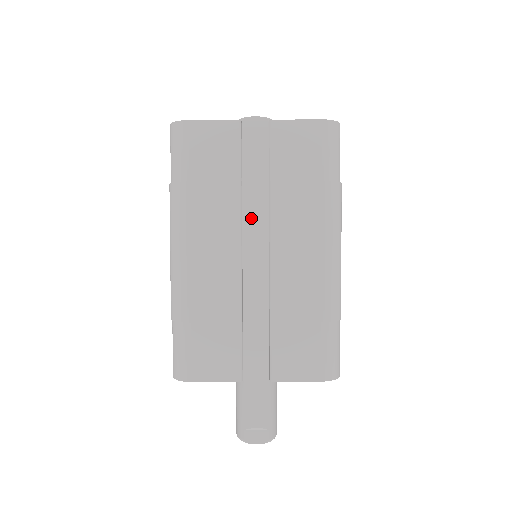
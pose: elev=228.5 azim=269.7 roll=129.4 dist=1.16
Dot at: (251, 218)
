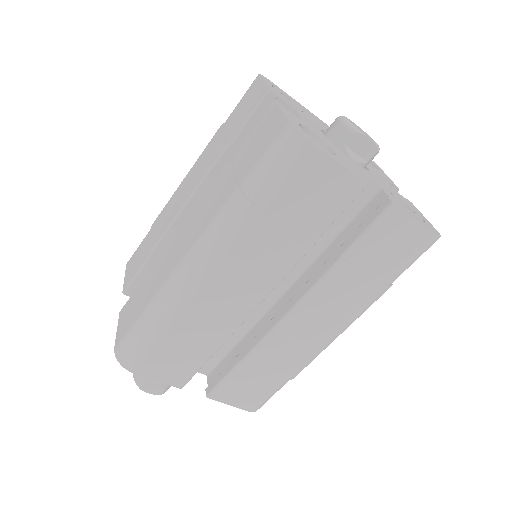
Dot at: occluded
